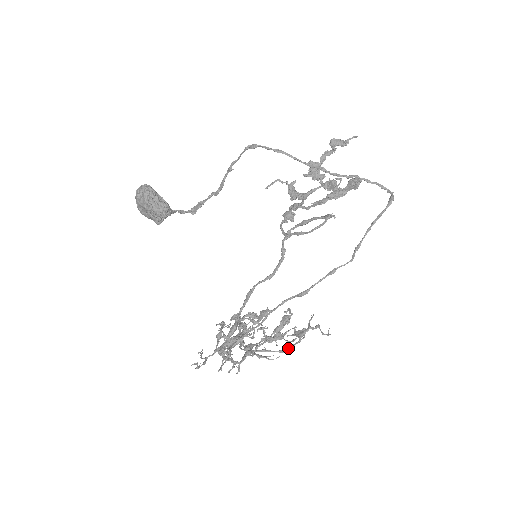
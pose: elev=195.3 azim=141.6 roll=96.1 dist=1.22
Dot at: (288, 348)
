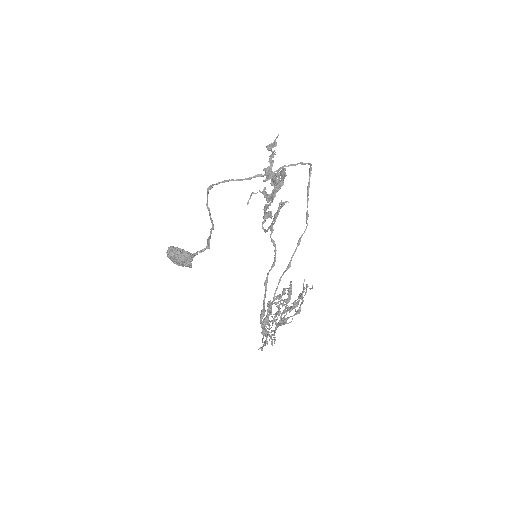
Dot at: (297, 310)
